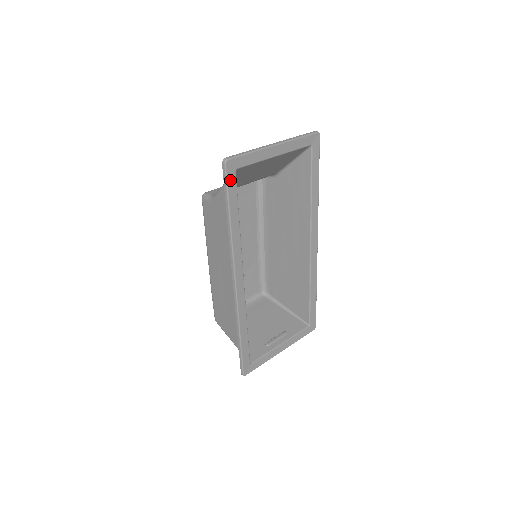
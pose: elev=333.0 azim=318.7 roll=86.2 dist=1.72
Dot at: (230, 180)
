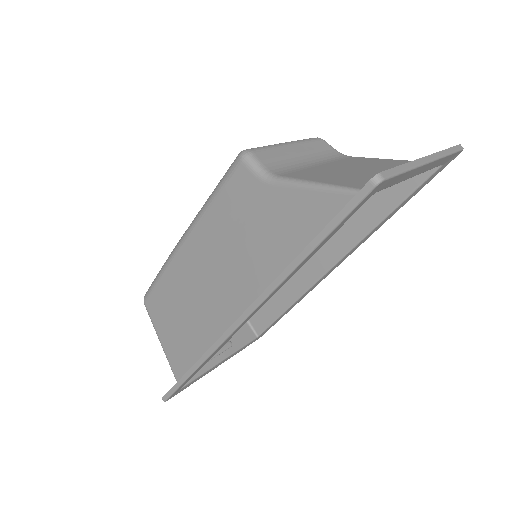
Dot at: (356, 208)
